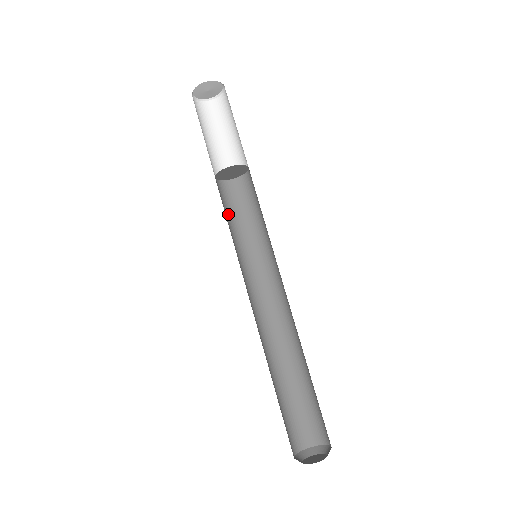
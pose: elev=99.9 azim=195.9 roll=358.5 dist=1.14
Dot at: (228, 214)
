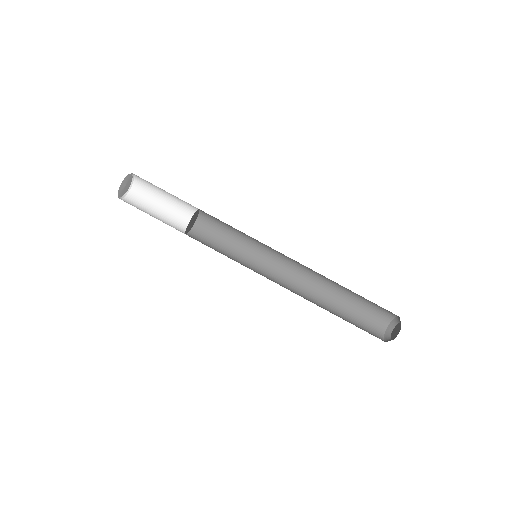
Dot at: occluded
